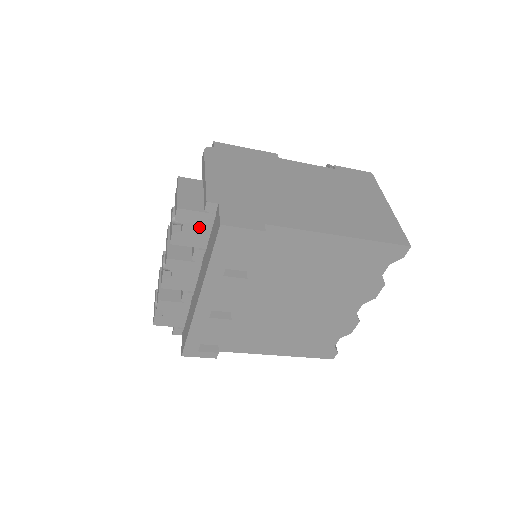
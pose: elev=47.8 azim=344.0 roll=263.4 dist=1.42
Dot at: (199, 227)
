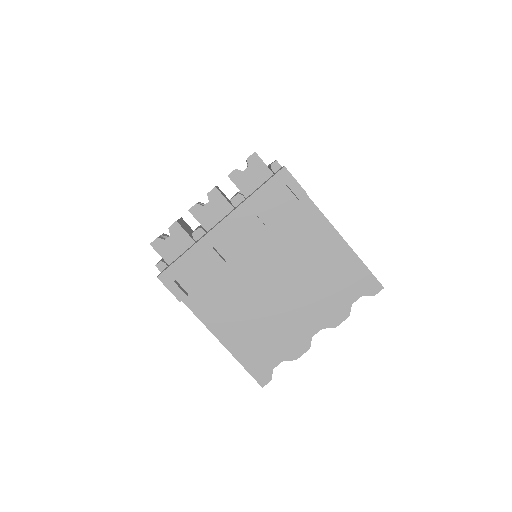
Dot at: (256, 177)
